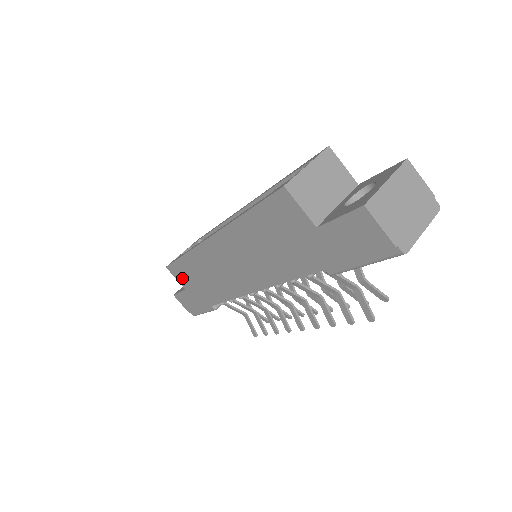
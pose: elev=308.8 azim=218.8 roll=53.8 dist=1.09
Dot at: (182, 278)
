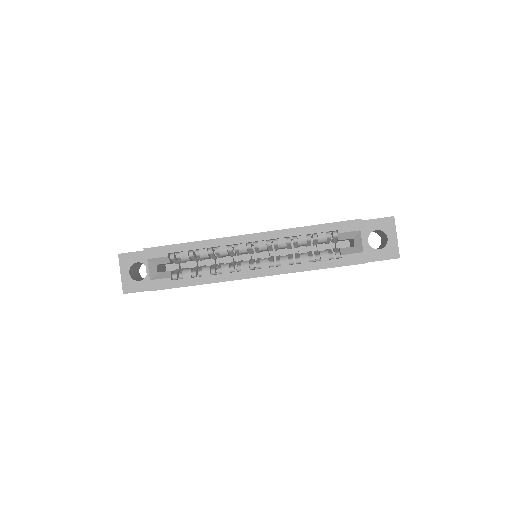
Dot at: occluded
